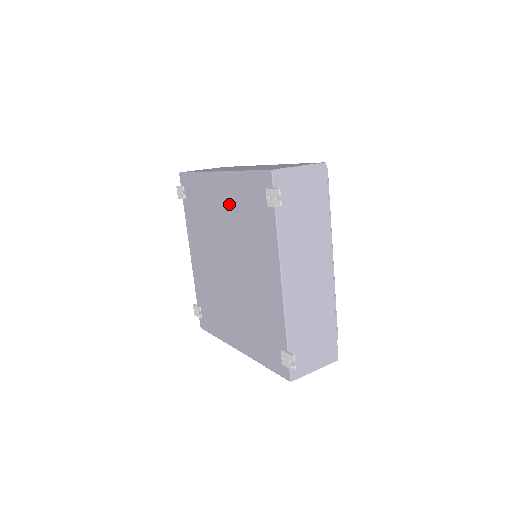
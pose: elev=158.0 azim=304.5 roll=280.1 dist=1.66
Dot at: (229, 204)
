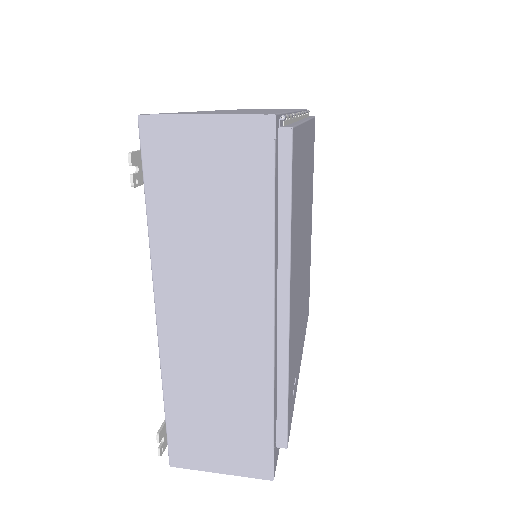
Dot at: occluded
